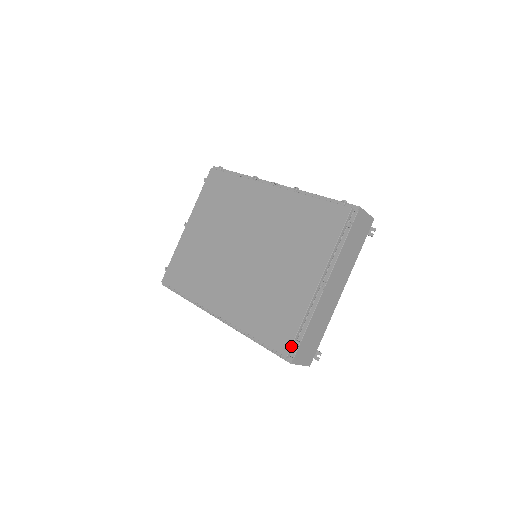
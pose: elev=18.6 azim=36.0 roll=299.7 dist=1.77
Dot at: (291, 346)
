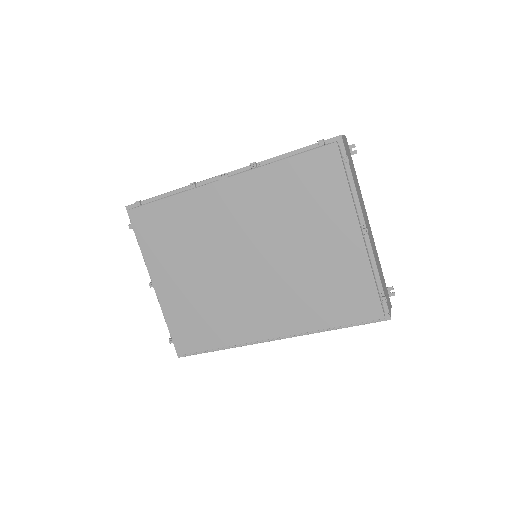
Dot at: (381, 306)
